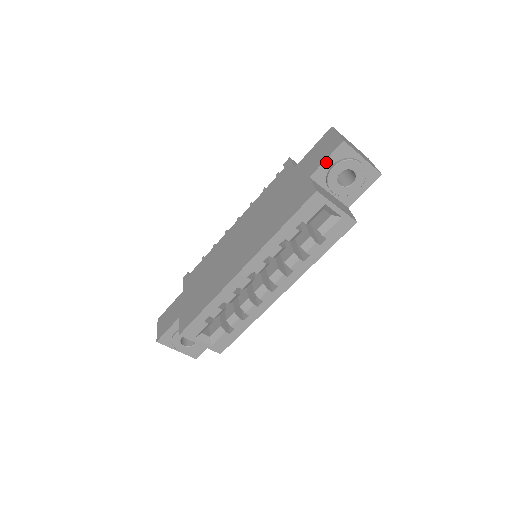
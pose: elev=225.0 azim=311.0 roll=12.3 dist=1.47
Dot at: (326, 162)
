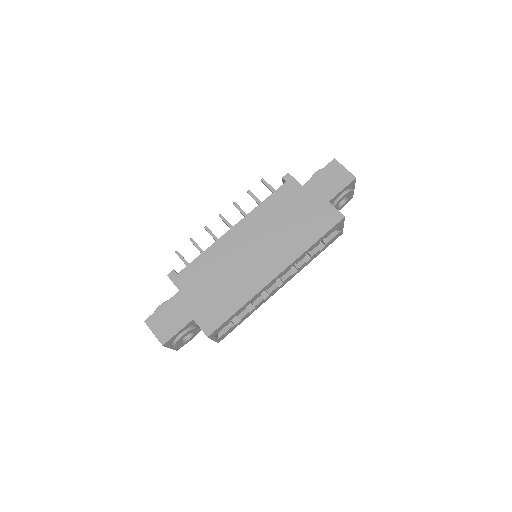
Dot at: (341, 191)
